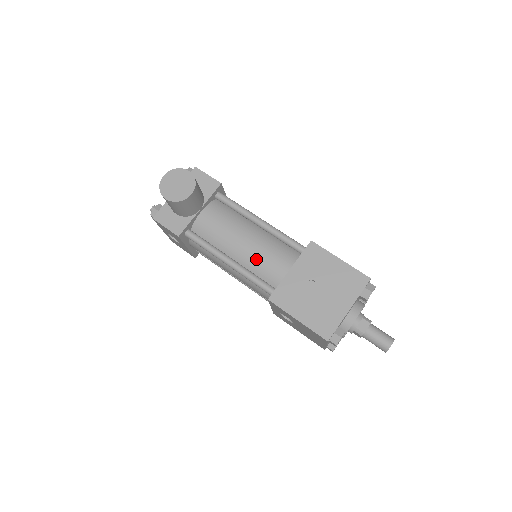
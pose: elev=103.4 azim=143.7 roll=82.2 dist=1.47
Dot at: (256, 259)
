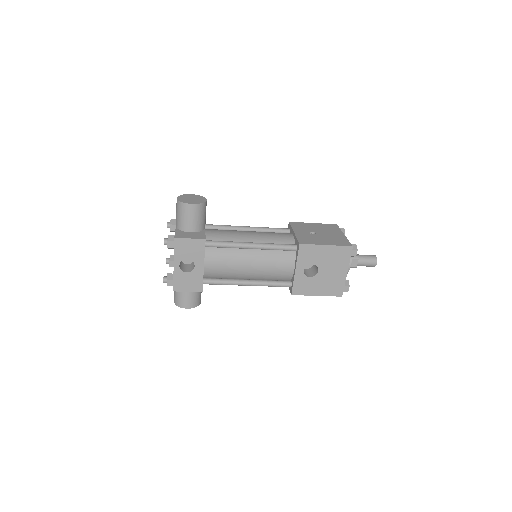
Dot at: (267, 238)
